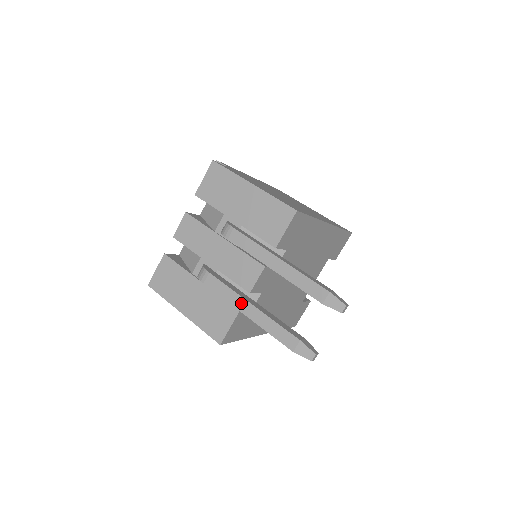
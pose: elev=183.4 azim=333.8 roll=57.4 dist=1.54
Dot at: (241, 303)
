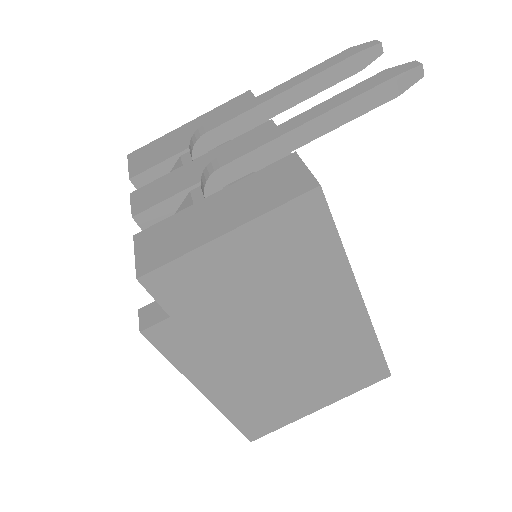
Dot at: (286, 126)
